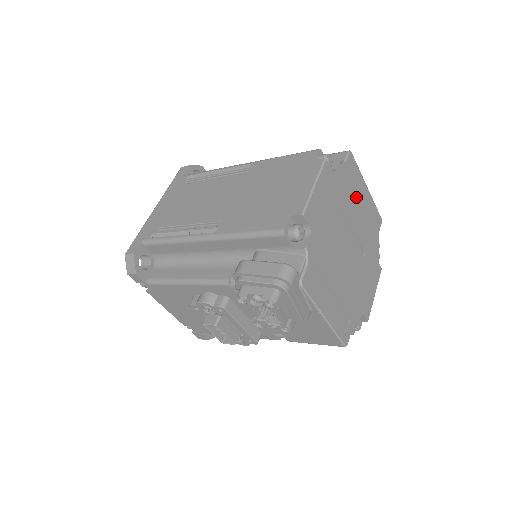
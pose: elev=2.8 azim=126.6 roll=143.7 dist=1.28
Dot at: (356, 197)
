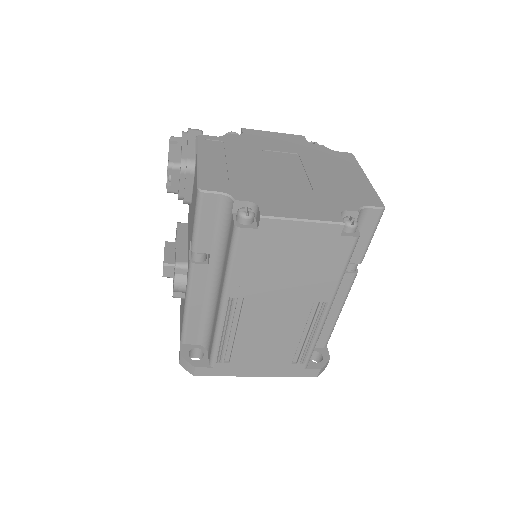
Dot at: (335, 167)
